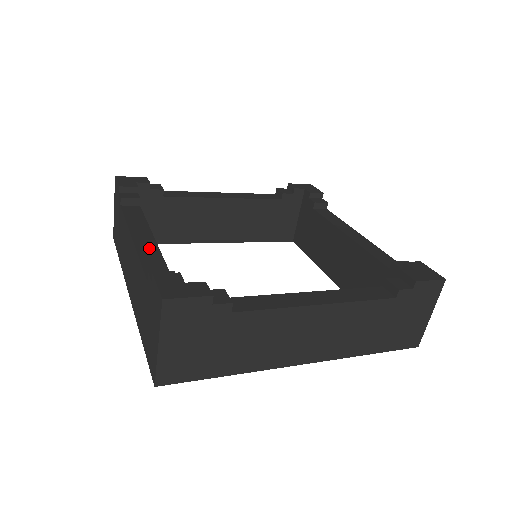
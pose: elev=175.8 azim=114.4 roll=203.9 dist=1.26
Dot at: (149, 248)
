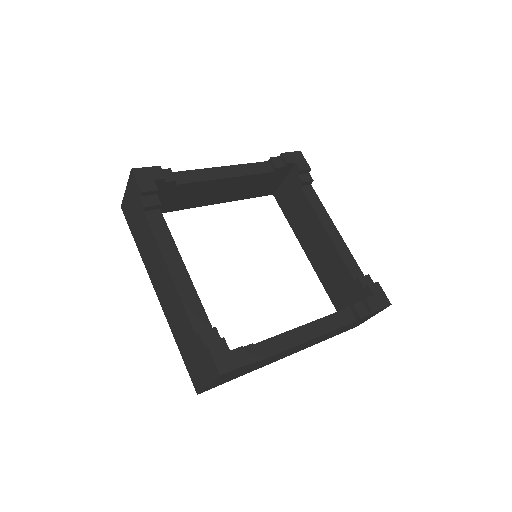
Dot at: (186, 285)
